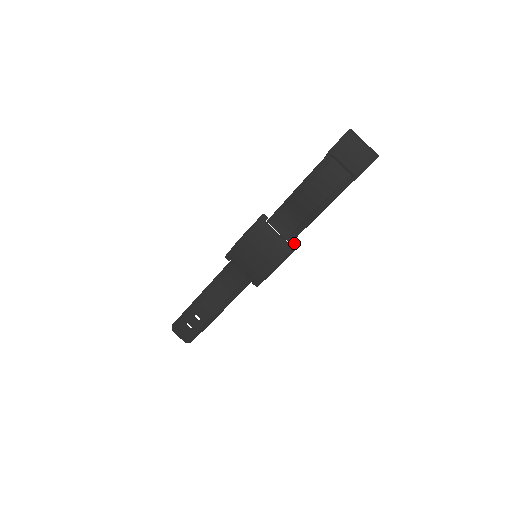
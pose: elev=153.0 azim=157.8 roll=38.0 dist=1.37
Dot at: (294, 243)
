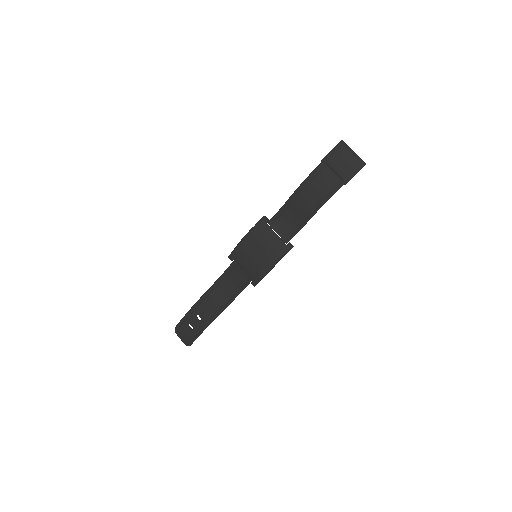
Dot at: (290, 243)
